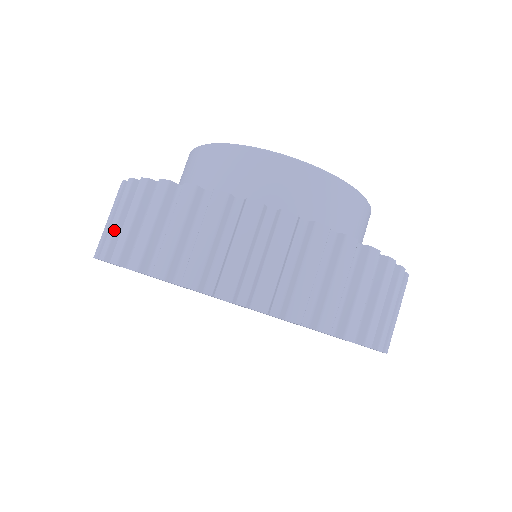
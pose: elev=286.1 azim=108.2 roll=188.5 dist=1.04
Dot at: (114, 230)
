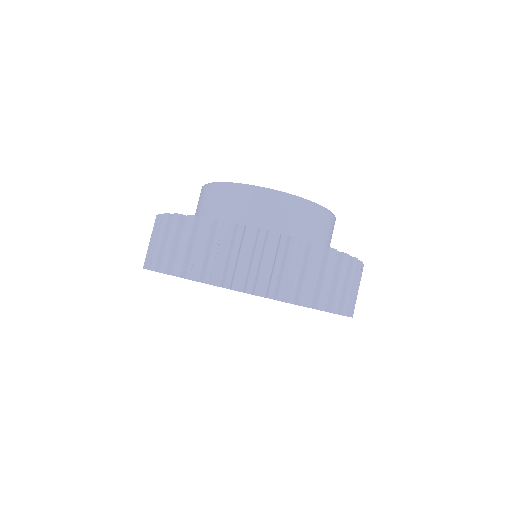
Dot at: (170, 252)
